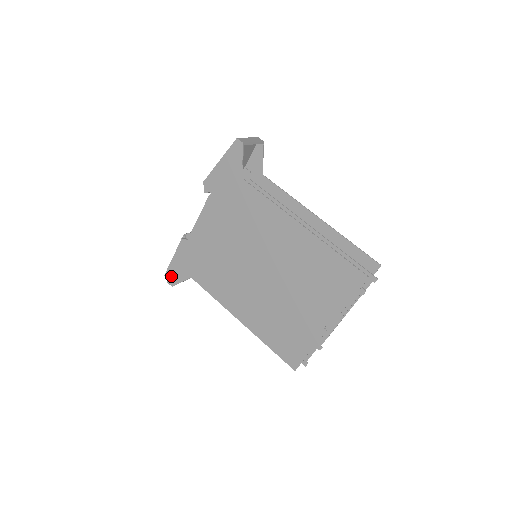
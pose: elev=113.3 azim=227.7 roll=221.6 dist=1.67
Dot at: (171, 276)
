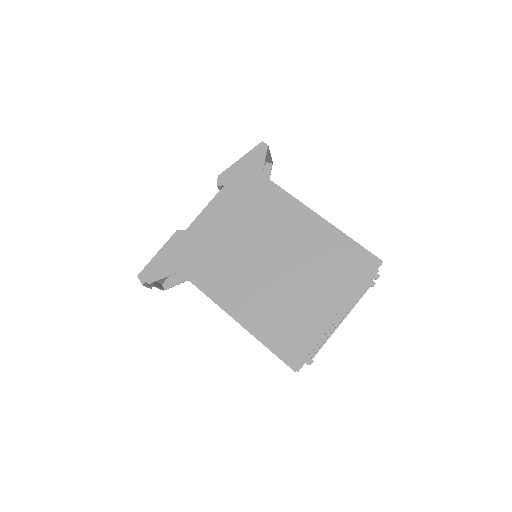
Dot at: (151, 271)
